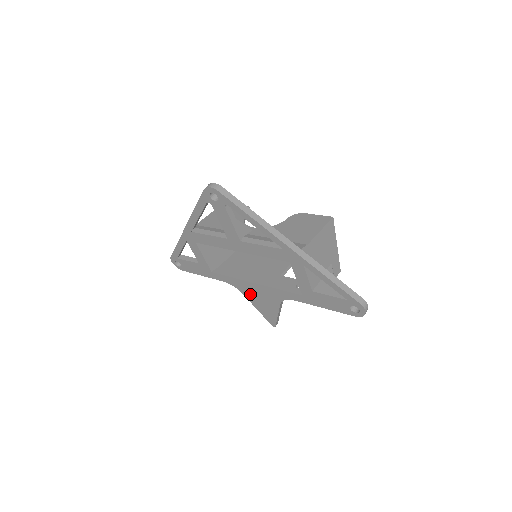
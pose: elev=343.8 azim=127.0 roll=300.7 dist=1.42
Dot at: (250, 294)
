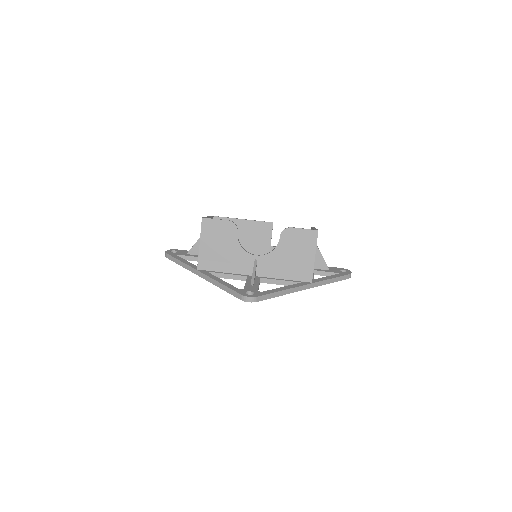
Dot at: occluded
